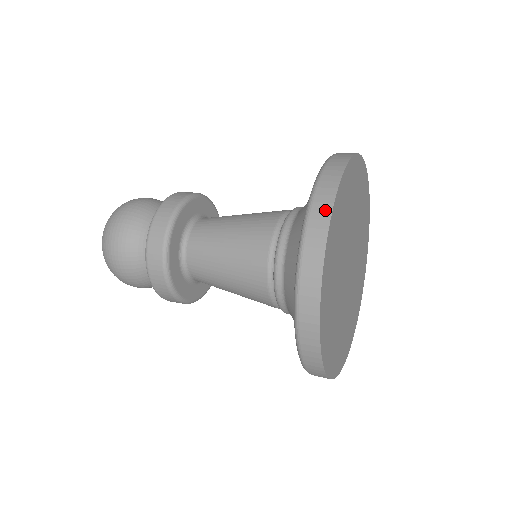
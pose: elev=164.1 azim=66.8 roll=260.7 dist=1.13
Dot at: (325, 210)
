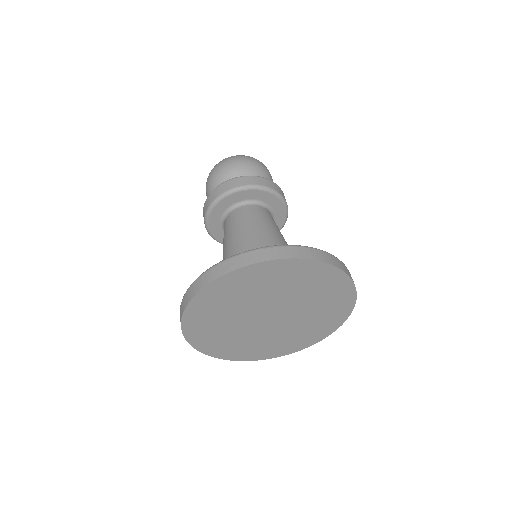
Dot at: (287, 254)
